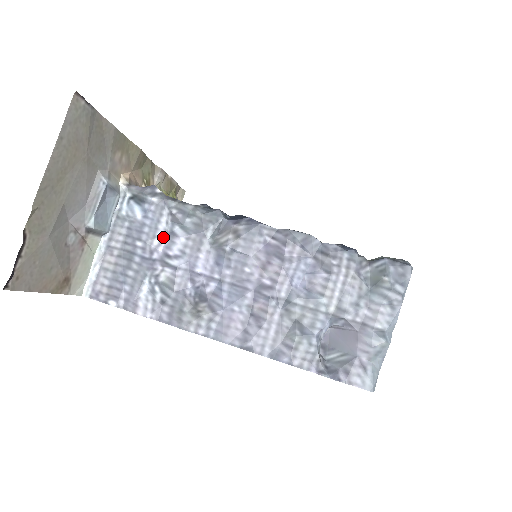
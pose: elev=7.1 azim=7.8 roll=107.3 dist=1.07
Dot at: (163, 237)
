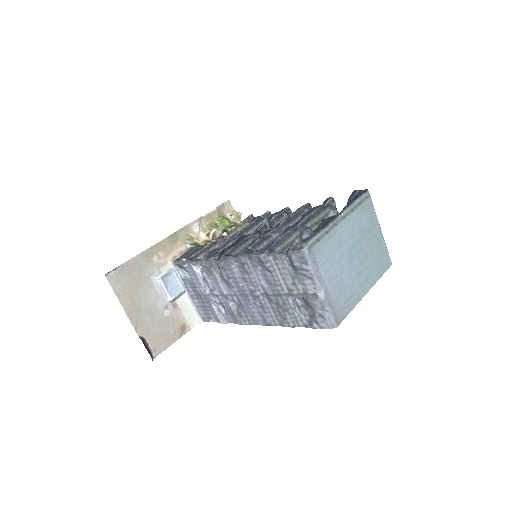
Dot at: (203, 282)
